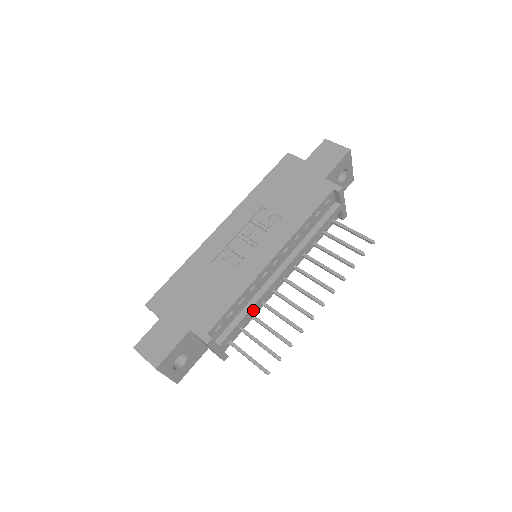
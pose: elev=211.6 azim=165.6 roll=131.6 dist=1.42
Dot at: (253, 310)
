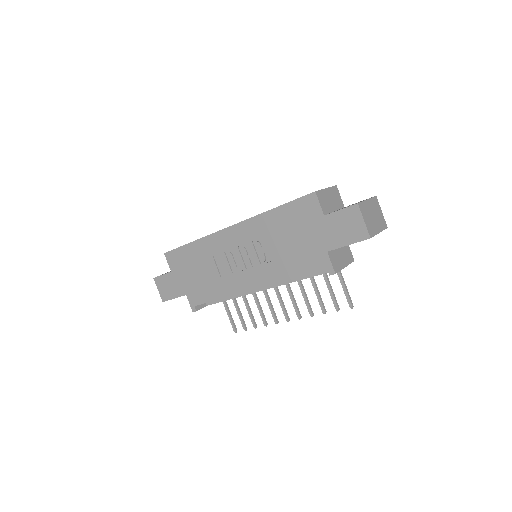
Dot at: occluded
